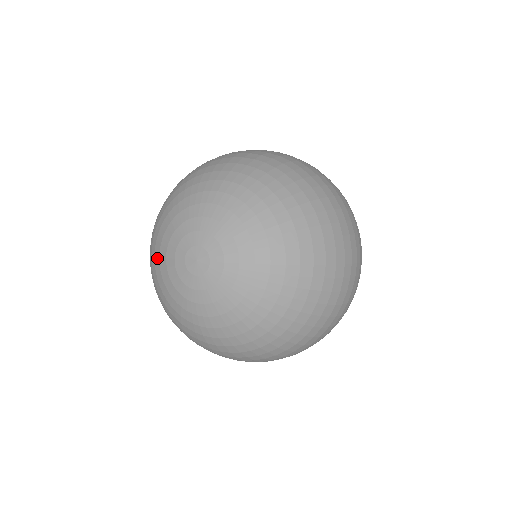
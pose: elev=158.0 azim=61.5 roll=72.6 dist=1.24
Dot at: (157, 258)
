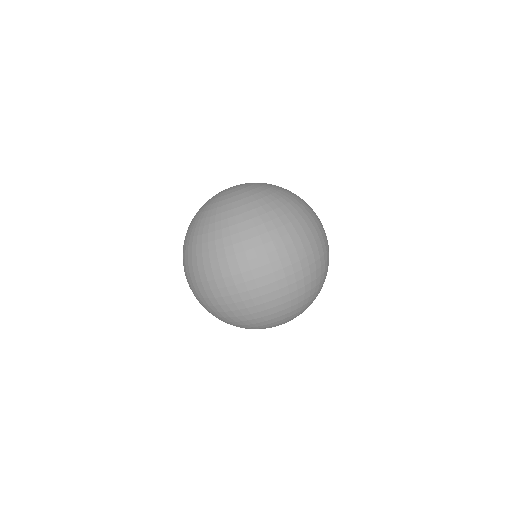
Dot at: occluded
